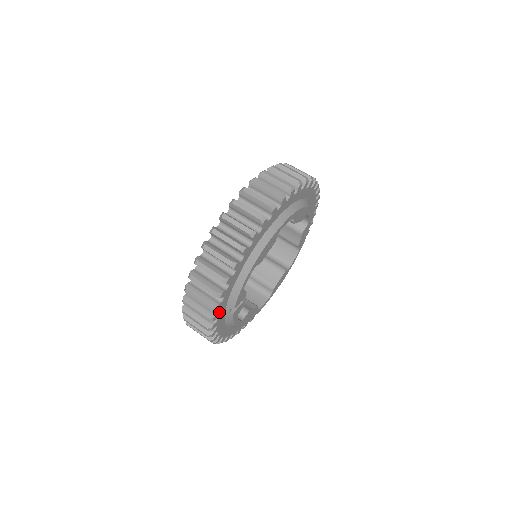
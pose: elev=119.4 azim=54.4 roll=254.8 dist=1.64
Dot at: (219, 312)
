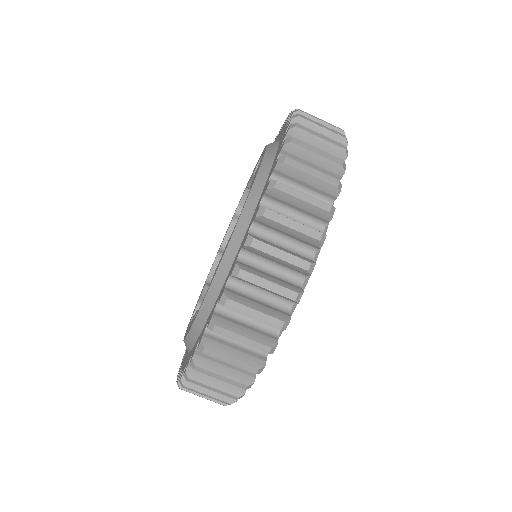
Dot at: occluded
